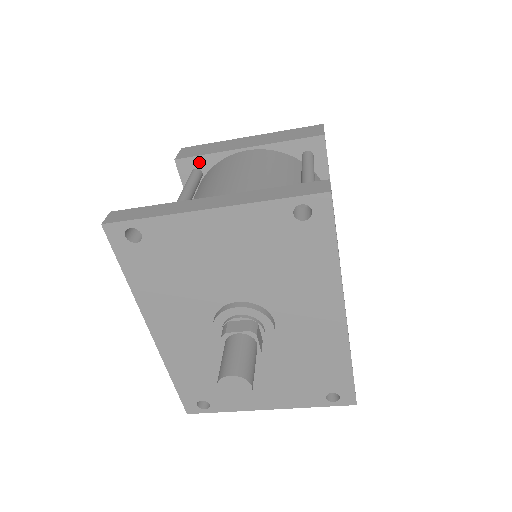
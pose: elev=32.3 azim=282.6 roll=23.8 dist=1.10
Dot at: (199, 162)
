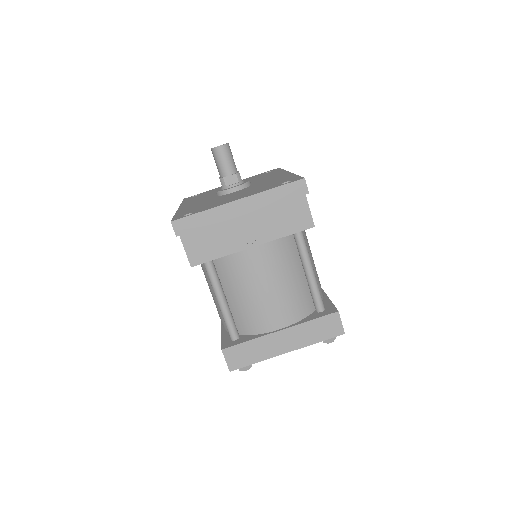
Dot at: occluded
